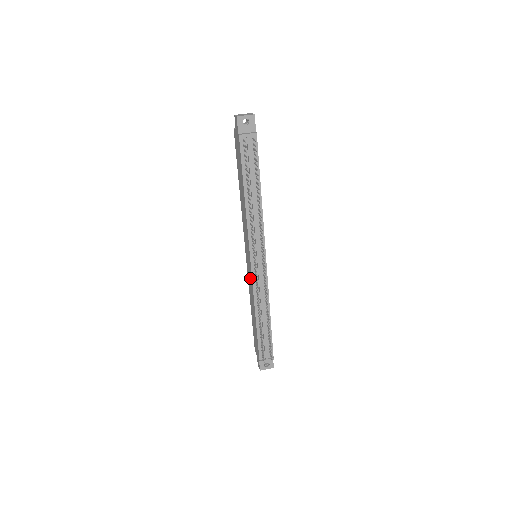
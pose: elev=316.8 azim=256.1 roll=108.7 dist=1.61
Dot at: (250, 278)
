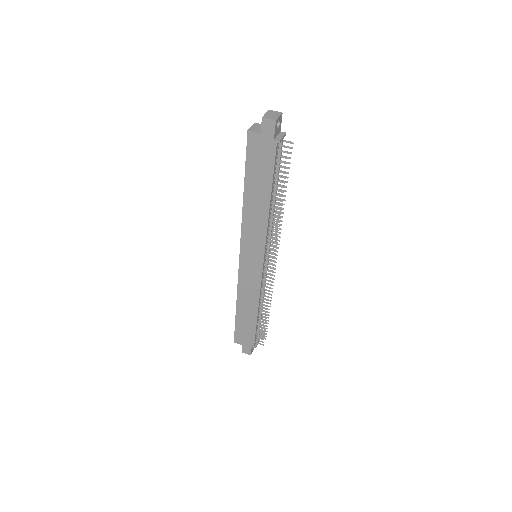
Dot at: (252, 280)
